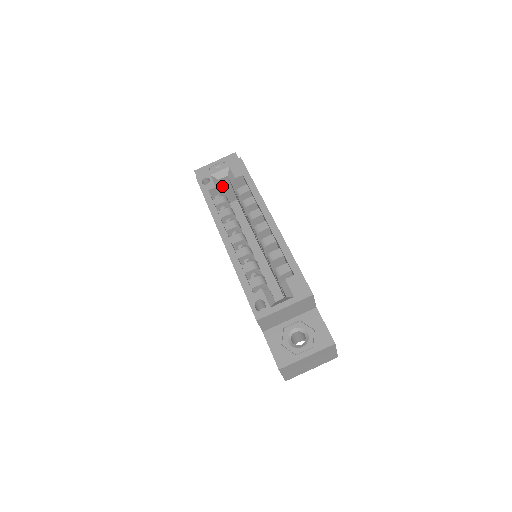
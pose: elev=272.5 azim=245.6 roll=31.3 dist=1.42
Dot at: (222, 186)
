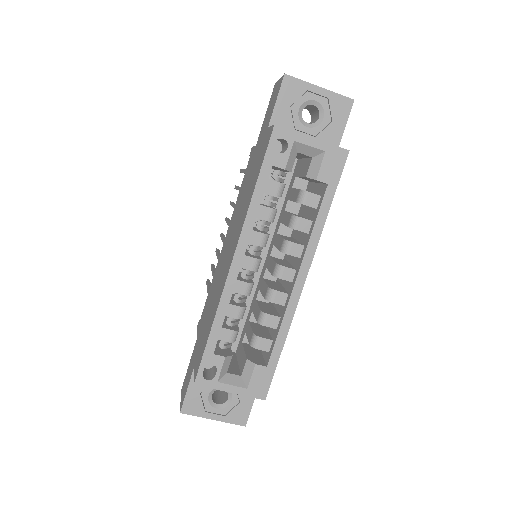
Dot at: occluded
